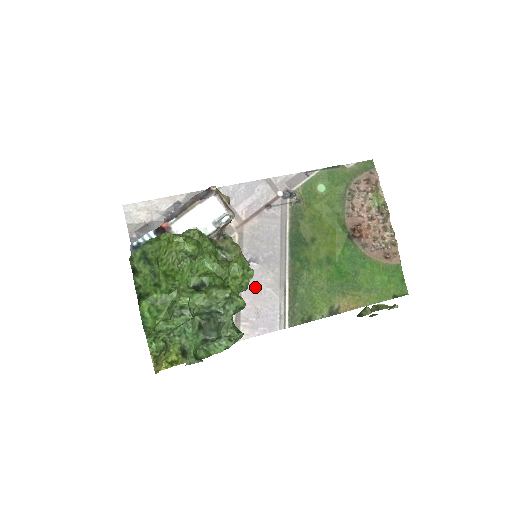
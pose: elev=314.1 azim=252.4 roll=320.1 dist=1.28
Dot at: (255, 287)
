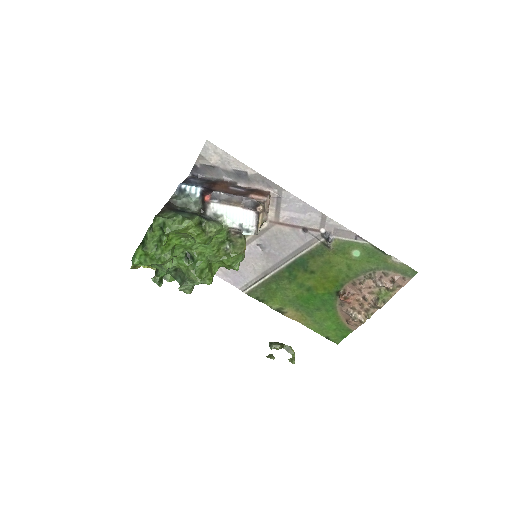
Dot at: (247, 259)
